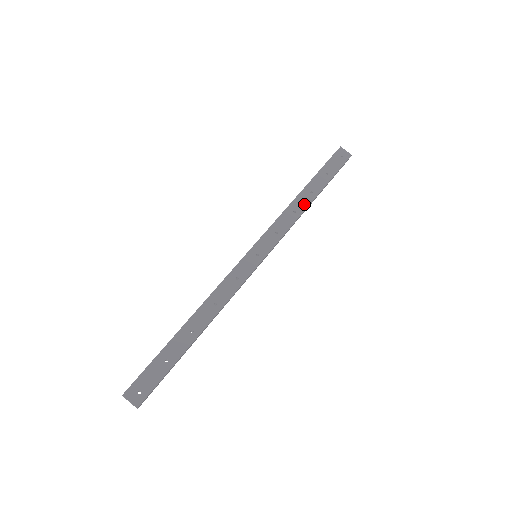
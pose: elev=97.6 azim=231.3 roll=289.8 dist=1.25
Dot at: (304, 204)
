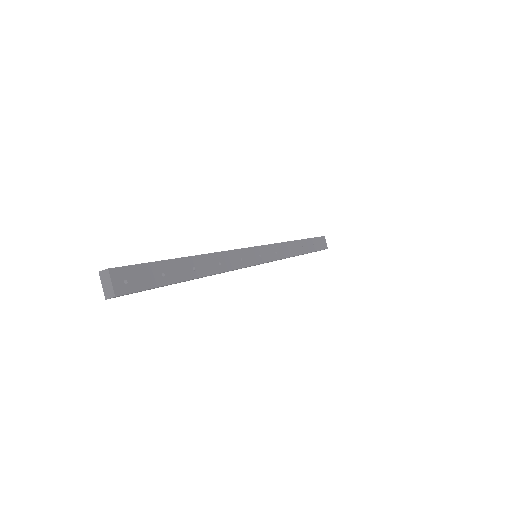
Dot at: (297, 251)
